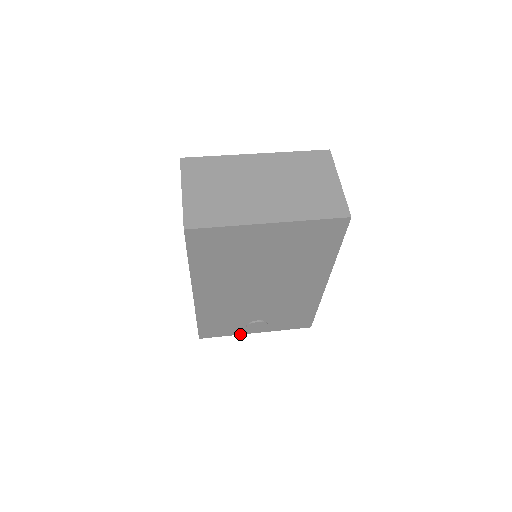
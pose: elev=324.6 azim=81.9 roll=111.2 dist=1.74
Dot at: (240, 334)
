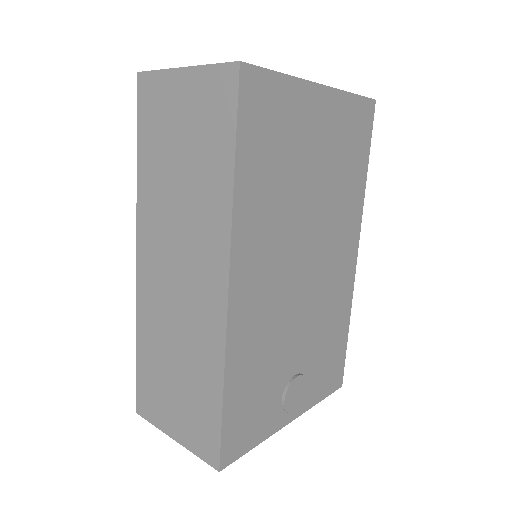
Dot at: (273, 433)
